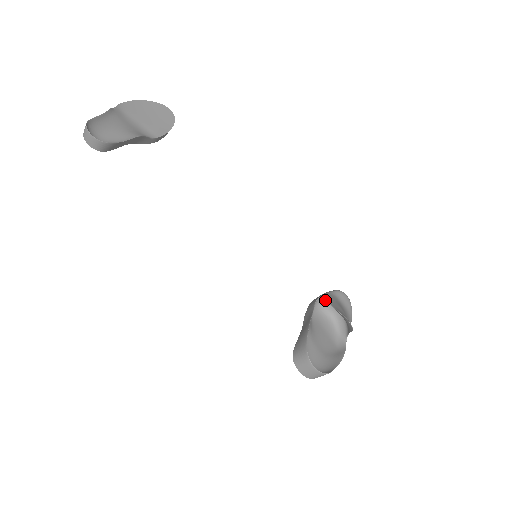
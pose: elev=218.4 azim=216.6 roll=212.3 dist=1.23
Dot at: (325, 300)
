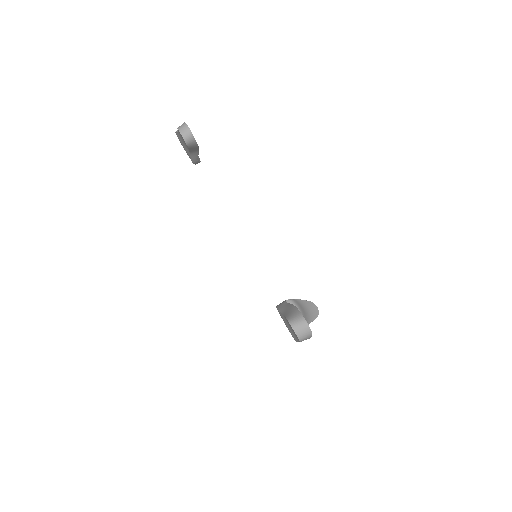
Dot at: occluded
